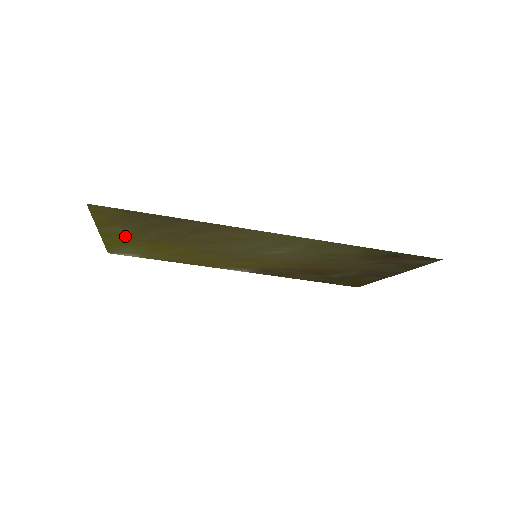
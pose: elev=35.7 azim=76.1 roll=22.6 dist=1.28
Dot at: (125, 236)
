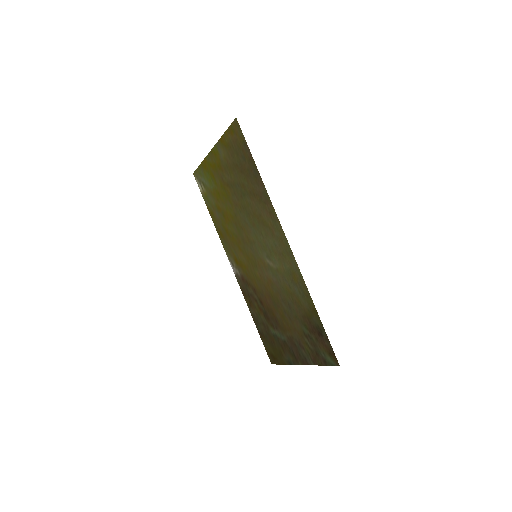
Dot at: (219, 165)
